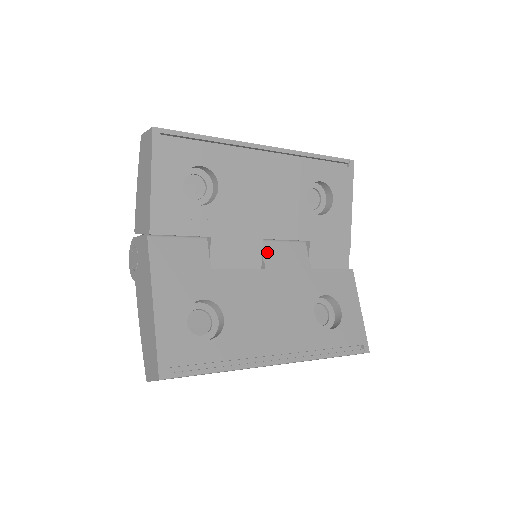
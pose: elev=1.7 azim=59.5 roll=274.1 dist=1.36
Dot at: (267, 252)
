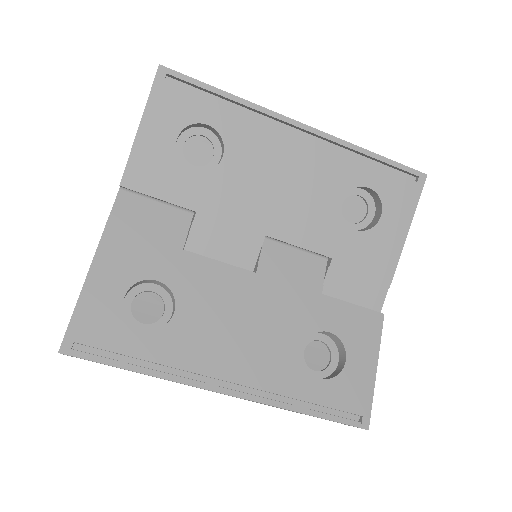
Dot at: (268, 254)
